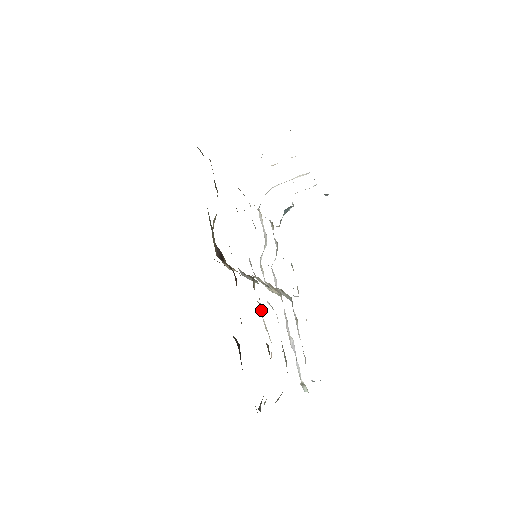
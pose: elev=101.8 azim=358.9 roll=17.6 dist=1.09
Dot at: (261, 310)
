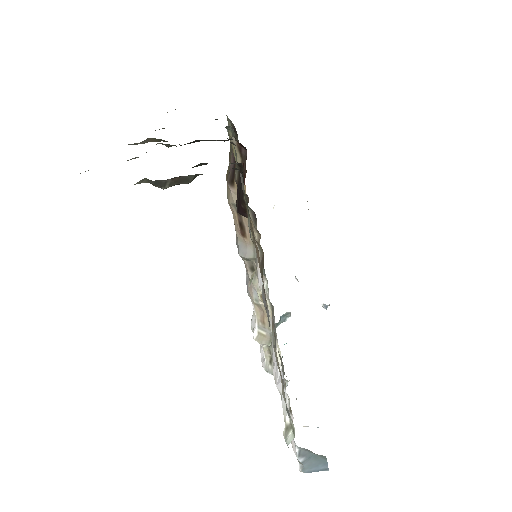
Dot at: (257, 258)
